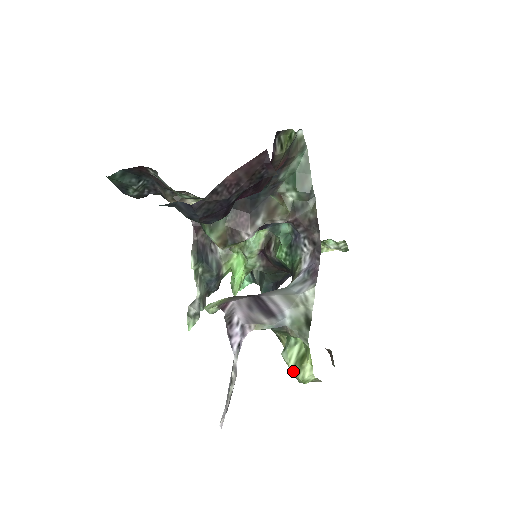
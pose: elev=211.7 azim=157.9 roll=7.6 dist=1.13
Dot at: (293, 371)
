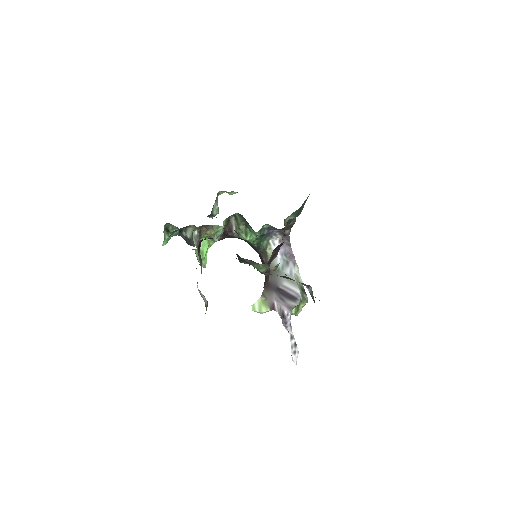
Dot at: (294, 314)
